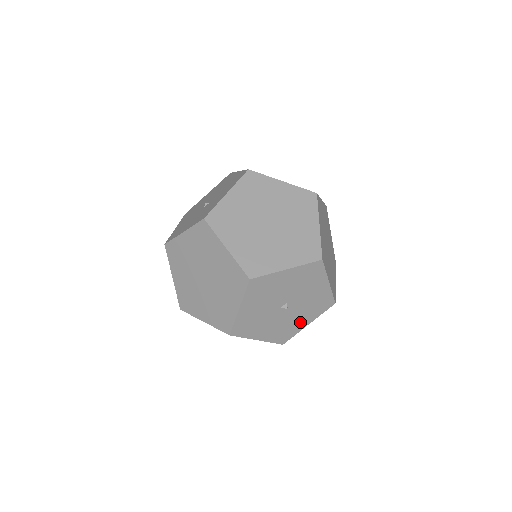
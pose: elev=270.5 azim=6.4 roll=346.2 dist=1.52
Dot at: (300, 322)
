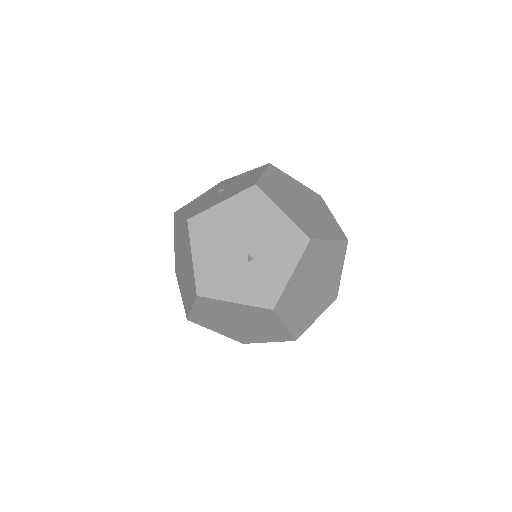
Dot at: occluded
